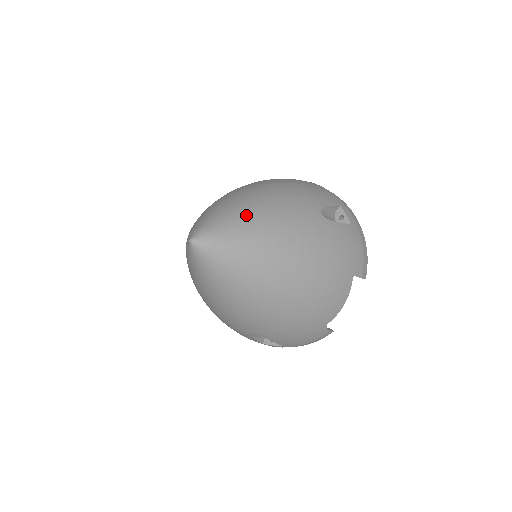
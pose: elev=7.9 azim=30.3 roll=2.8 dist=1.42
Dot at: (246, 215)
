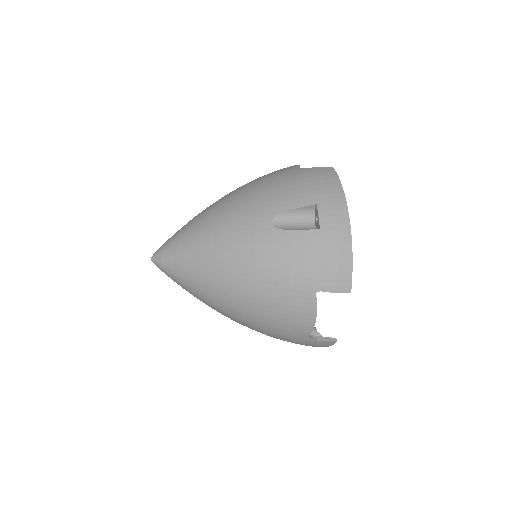
Dot at: (191, 233)
